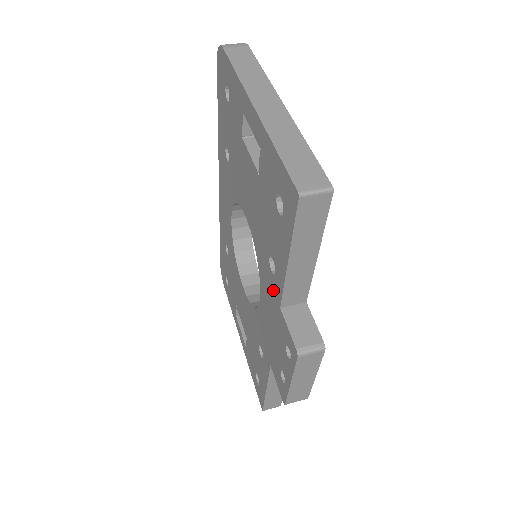
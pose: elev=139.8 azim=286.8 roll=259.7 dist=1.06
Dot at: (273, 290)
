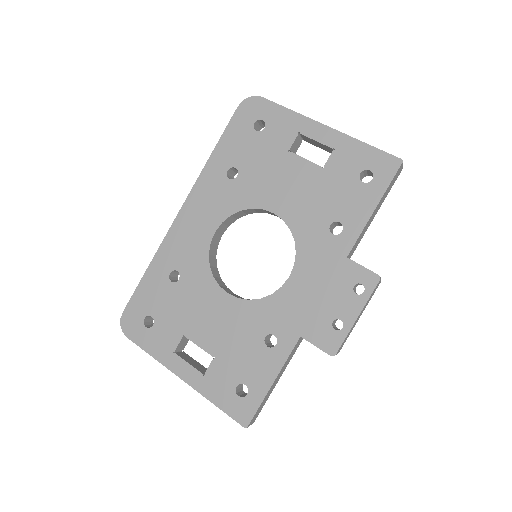
Dot at: (333, 249)
